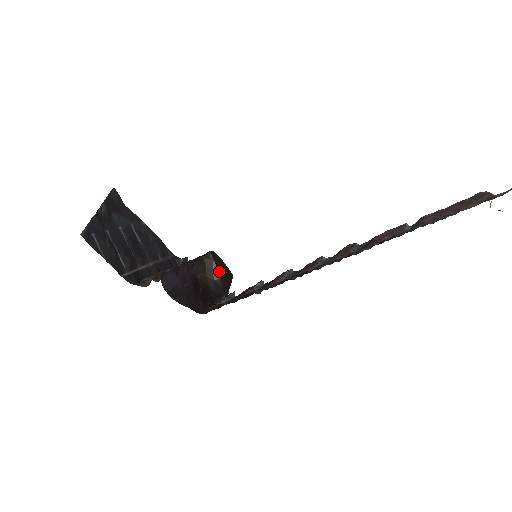
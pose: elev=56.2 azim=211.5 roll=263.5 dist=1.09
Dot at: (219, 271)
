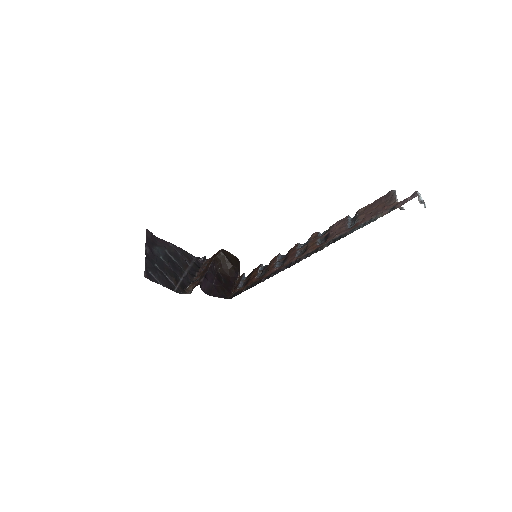
Dot at: (230, 262)
